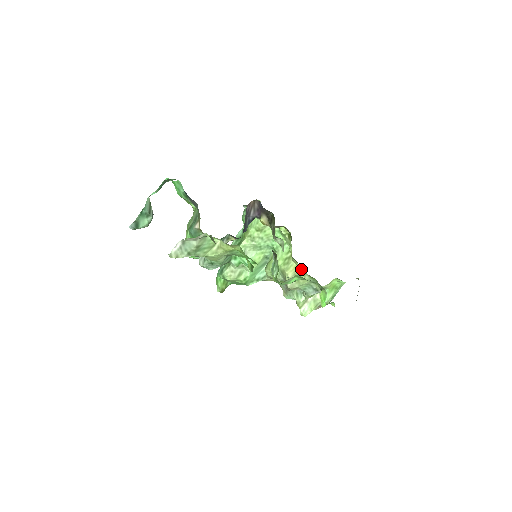
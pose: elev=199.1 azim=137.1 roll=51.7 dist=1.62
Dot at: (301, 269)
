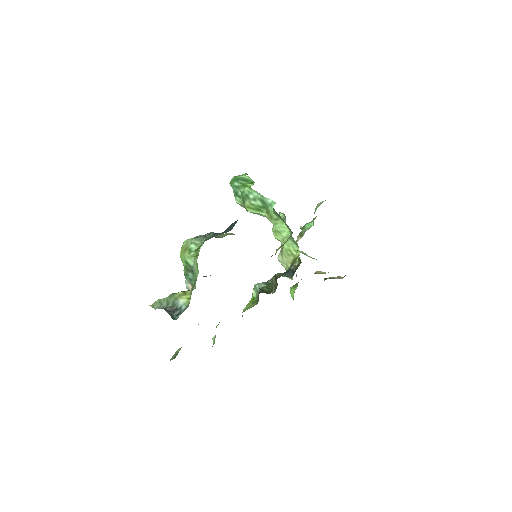
Dot at: occluded
